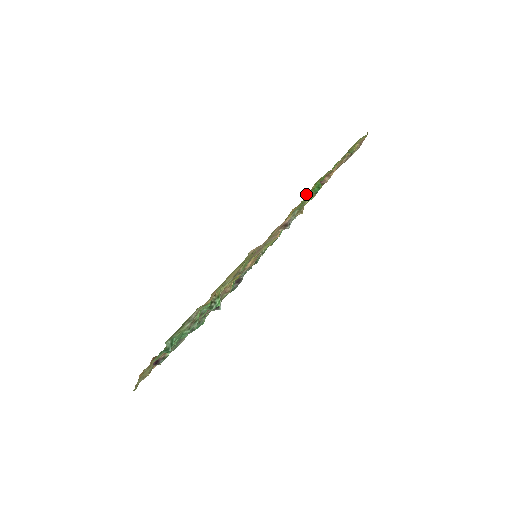
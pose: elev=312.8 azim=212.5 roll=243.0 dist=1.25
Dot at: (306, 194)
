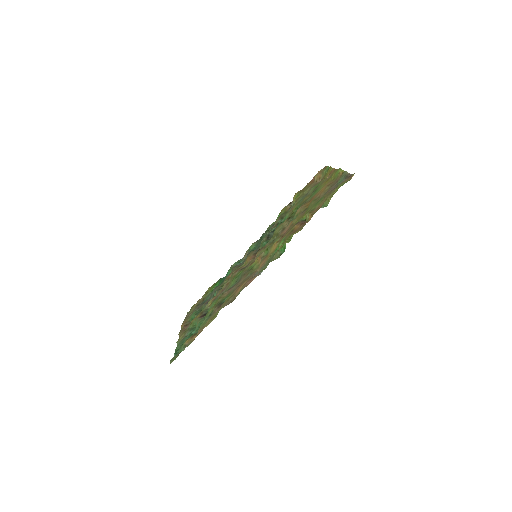
Dot at: (283, 238)
